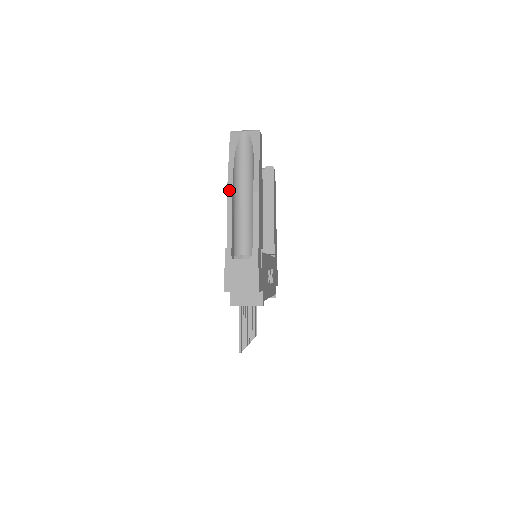
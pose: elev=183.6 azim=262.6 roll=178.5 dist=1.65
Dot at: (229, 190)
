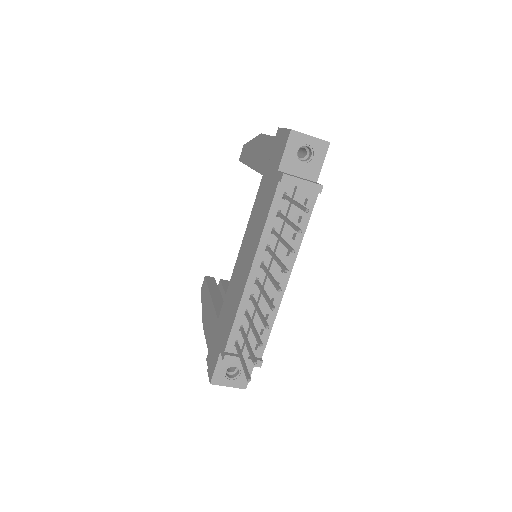
Dot at: occluded
